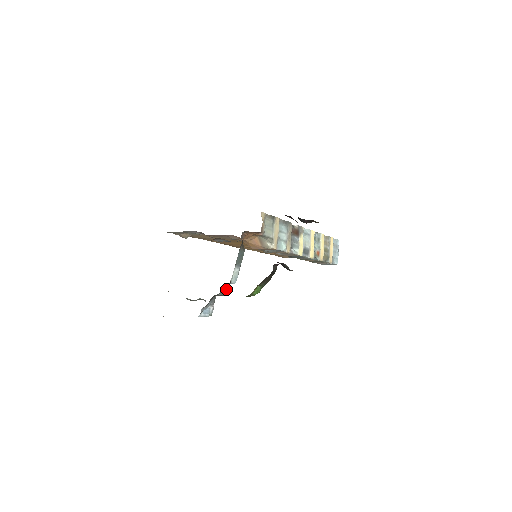
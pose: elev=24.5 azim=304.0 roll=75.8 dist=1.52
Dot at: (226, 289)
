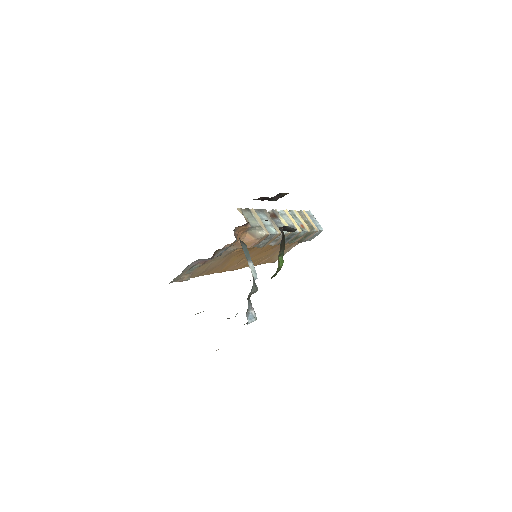
Dot at: (254, 284)
